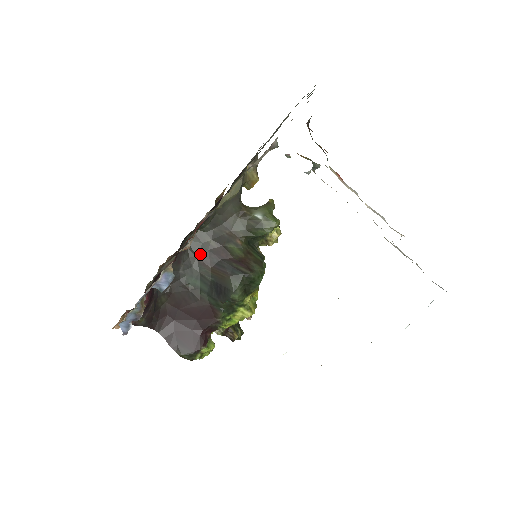
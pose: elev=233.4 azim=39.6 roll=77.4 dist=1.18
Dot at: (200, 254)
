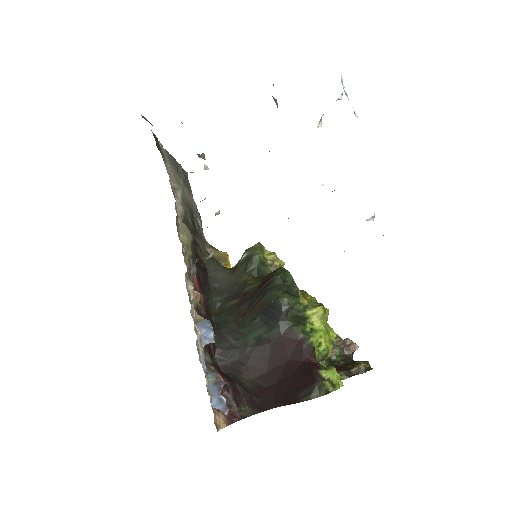
Dot at: (233, 317)
